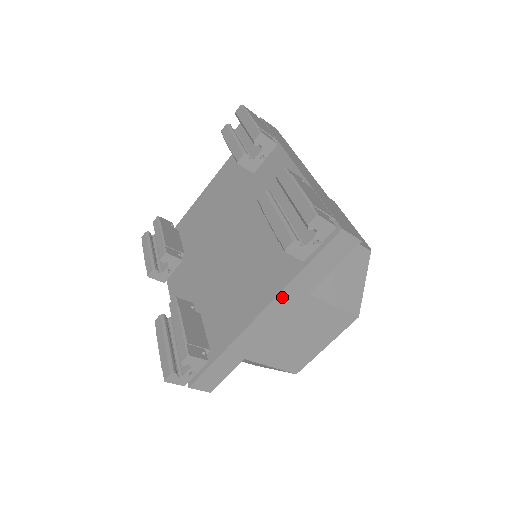
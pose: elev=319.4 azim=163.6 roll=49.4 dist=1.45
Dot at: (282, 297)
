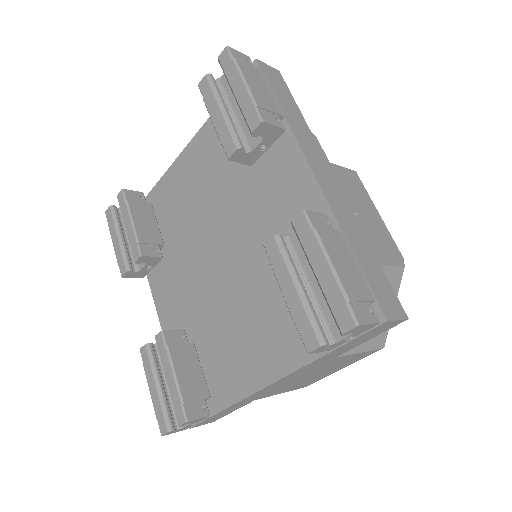
Dot at: (299, 370)
